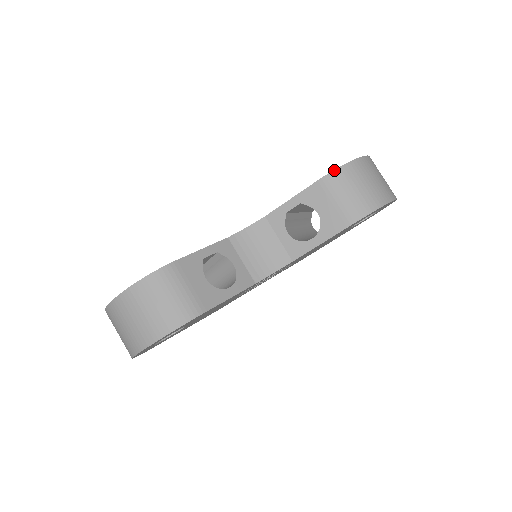
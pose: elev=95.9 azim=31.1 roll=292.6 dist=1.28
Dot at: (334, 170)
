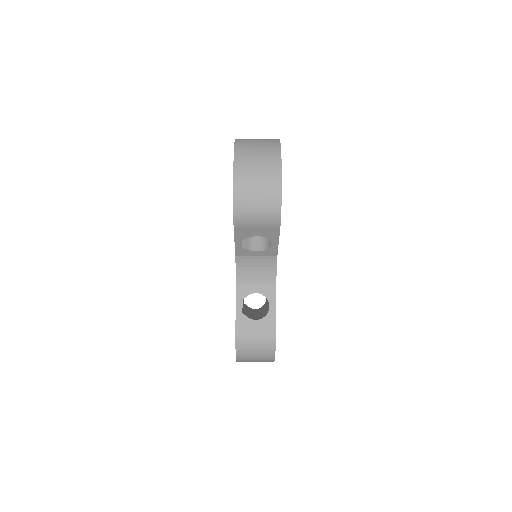
Dot at: (233, 216)
